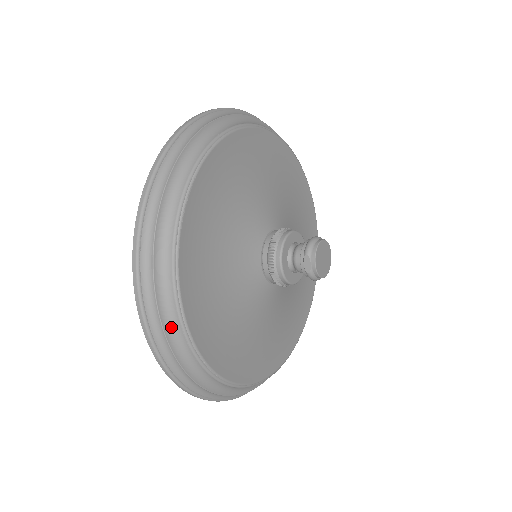
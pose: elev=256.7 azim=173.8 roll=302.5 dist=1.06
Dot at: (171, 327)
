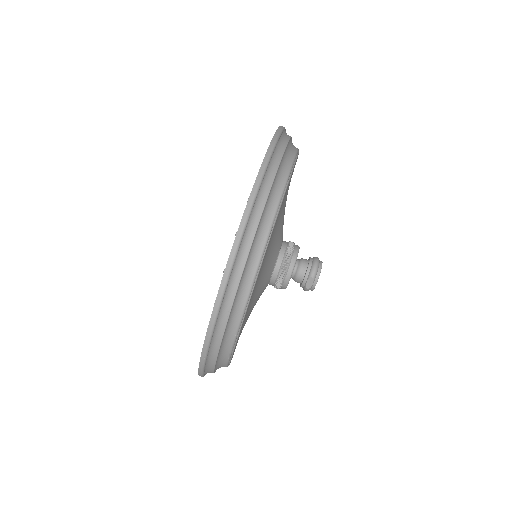
Dot at: (223, 346)
